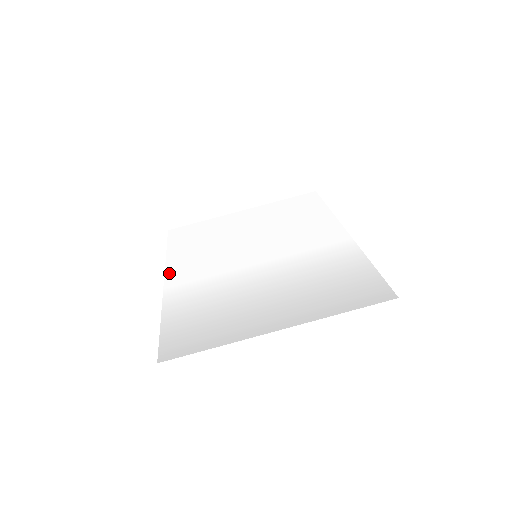
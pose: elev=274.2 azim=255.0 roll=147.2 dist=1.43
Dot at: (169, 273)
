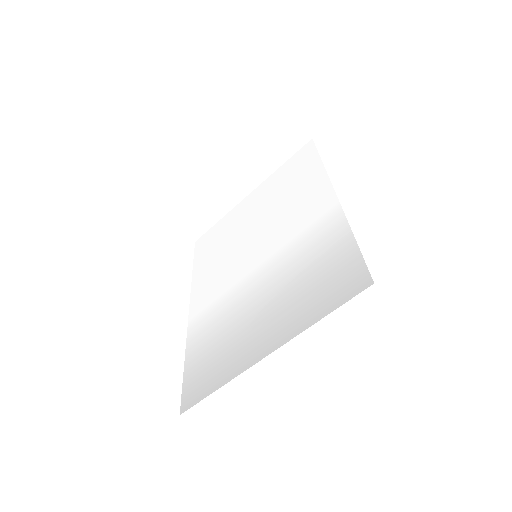
Dot at: (192, 299)
